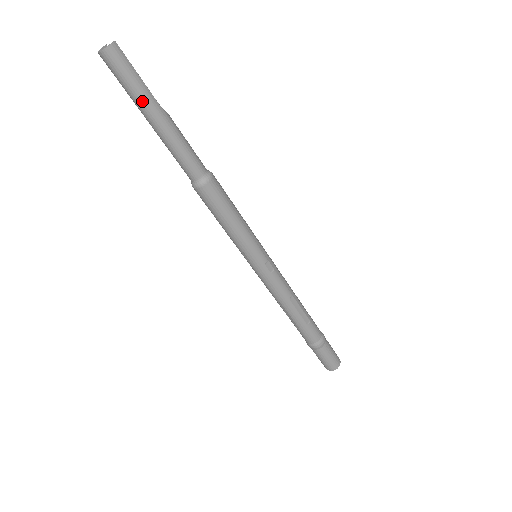
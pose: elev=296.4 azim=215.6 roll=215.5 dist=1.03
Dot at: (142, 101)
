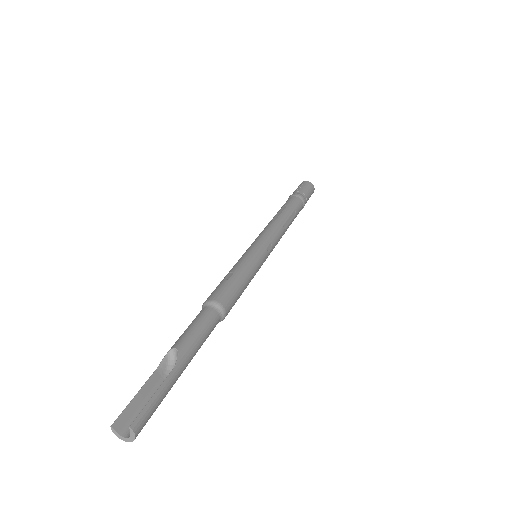
Dot at: occluded
